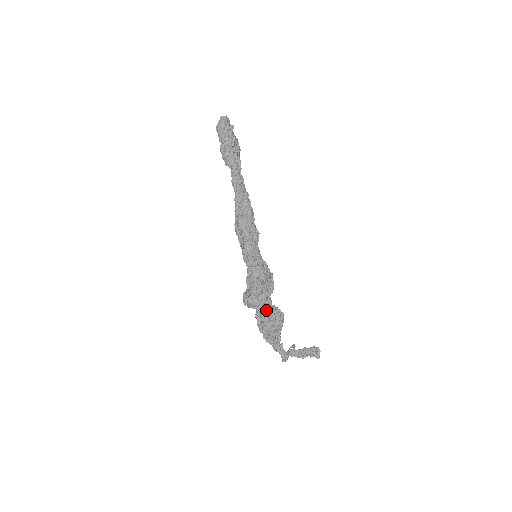
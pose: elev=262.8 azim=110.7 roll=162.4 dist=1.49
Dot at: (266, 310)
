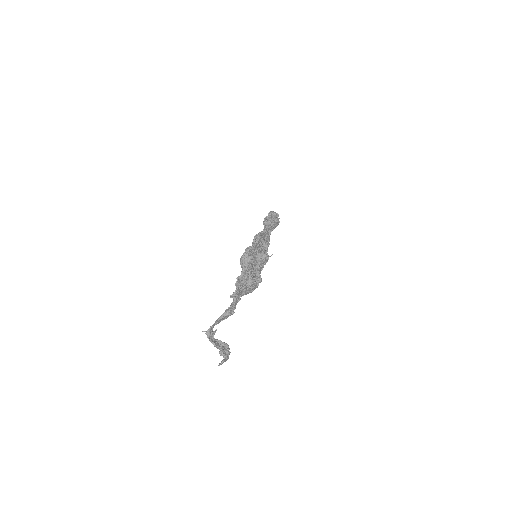
Dot at: (254, 269)
